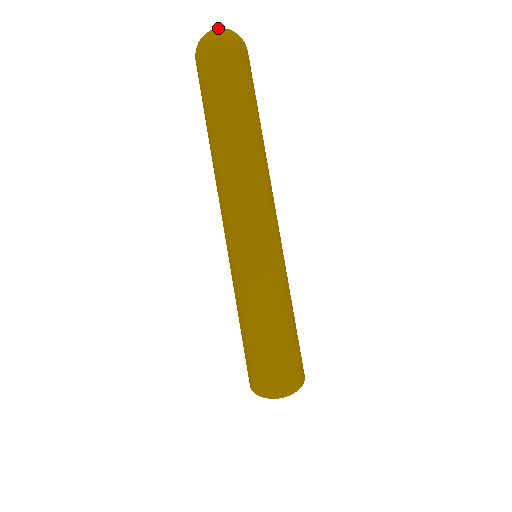
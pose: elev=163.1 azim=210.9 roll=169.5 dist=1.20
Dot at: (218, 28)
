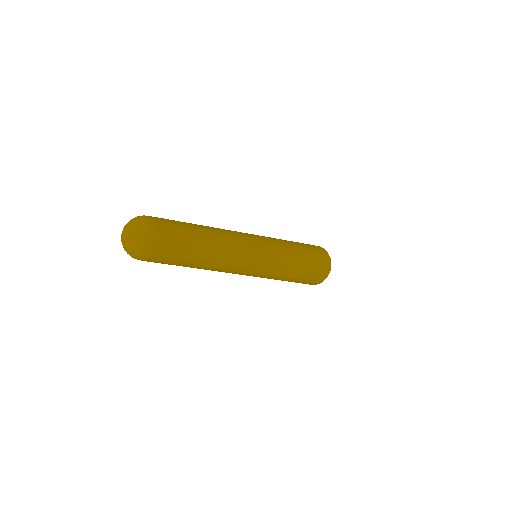
Dot at: (128, 239)
